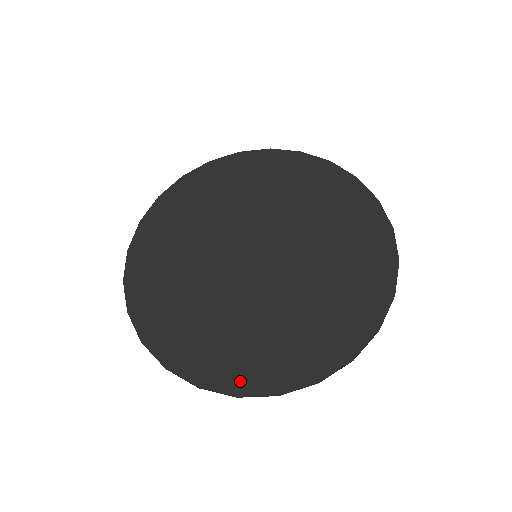
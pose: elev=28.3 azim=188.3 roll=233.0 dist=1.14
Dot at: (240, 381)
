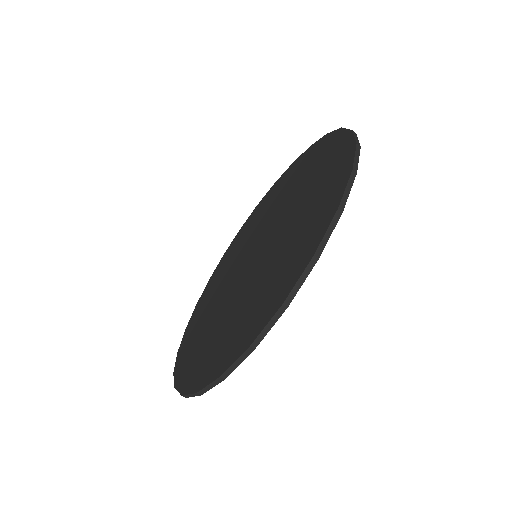
Dot at: (280, 295)
